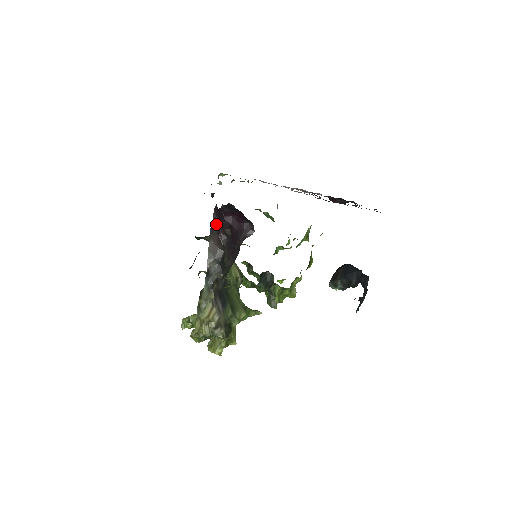
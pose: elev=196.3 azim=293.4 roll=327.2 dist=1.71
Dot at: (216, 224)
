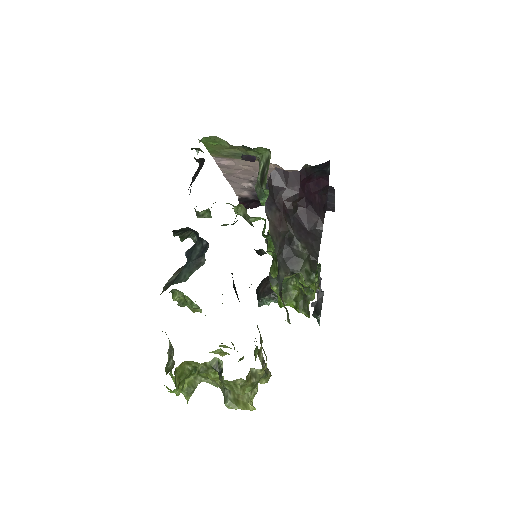
Dot at: (273, 197)
